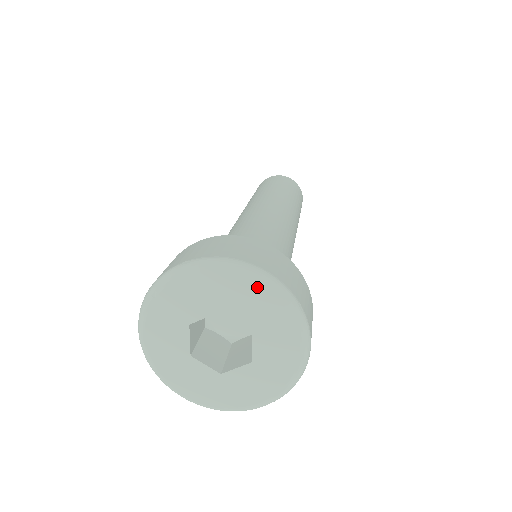
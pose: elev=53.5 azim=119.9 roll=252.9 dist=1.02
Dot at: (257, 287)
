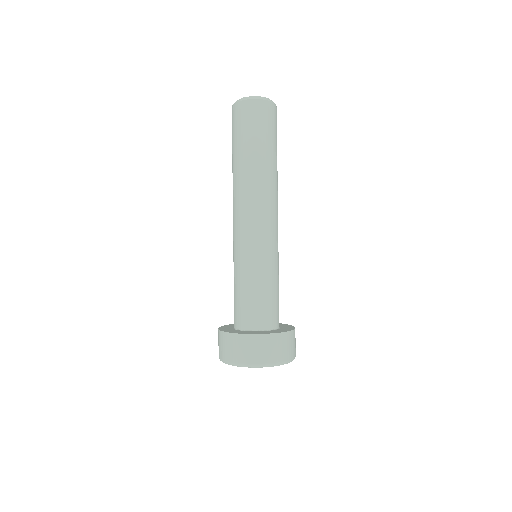
Dot at: (258, 367)
